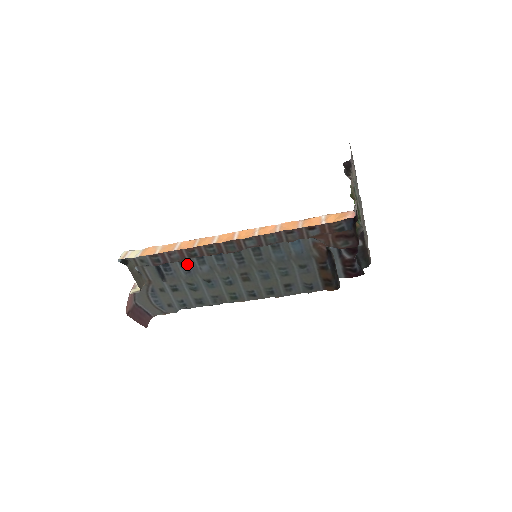
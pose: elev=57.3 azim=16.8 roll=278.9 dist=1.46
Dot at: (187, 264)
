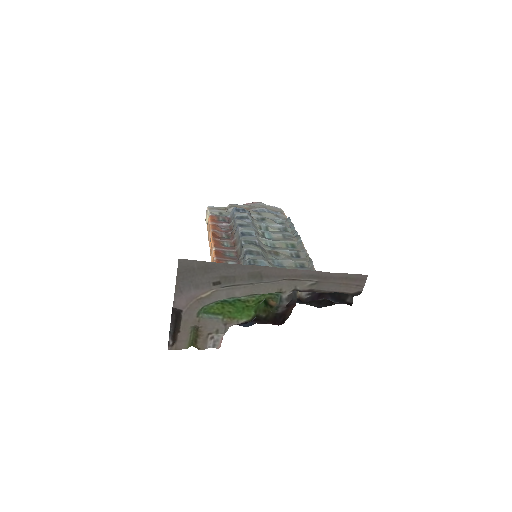
Dot at: (245, 219)
